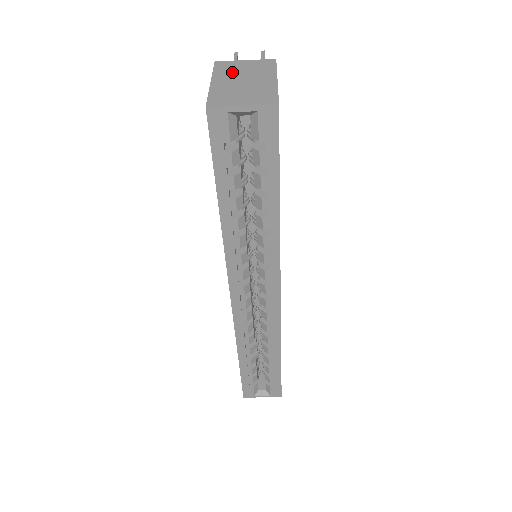
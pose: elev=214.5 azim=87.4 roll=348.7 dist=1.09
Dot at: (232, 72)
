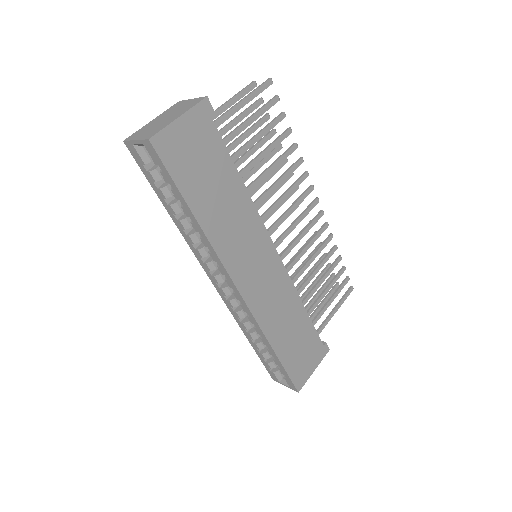
Dot at: (171, 111)
